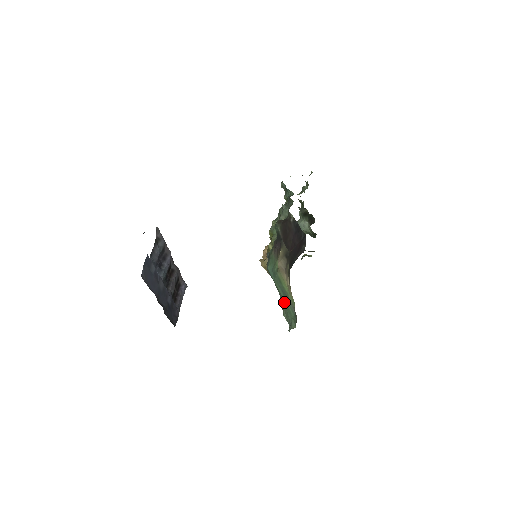
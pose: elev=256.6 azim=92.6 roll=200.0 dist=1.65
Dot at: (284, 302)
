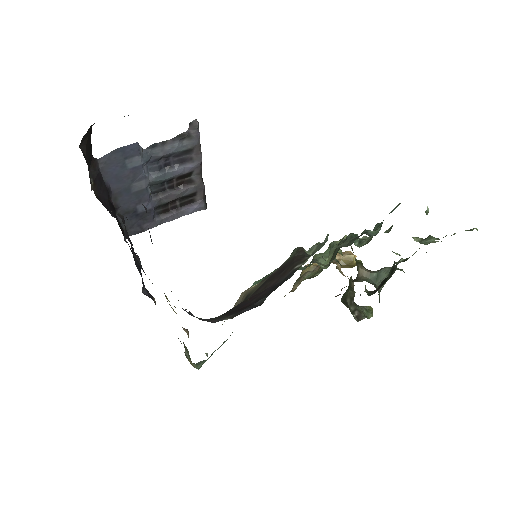
Dot at: (232, 332)
